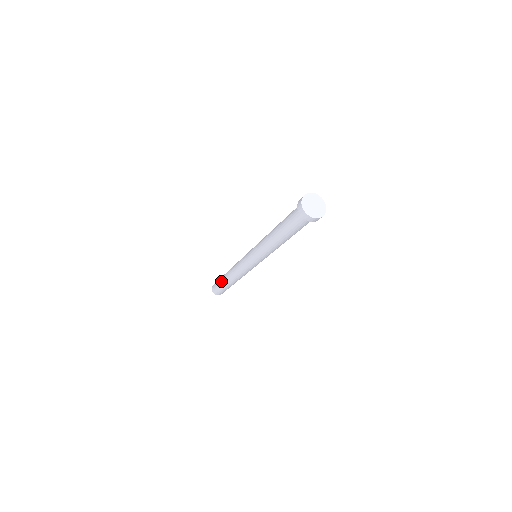
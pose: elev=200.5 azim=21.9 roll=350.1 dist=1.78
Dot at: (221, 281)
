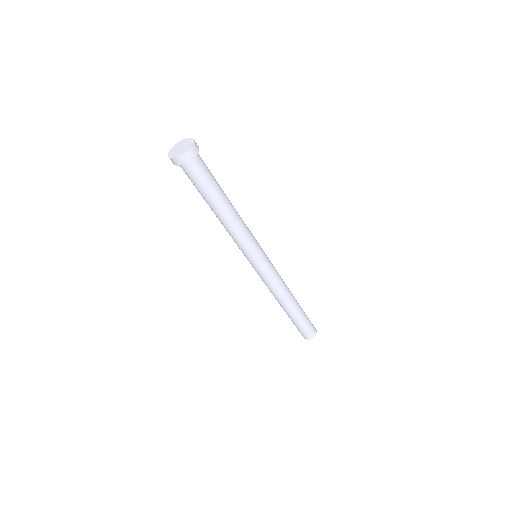
Dot at: occluded
